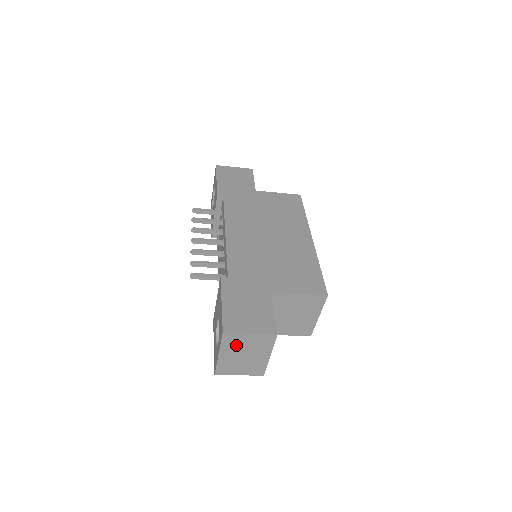
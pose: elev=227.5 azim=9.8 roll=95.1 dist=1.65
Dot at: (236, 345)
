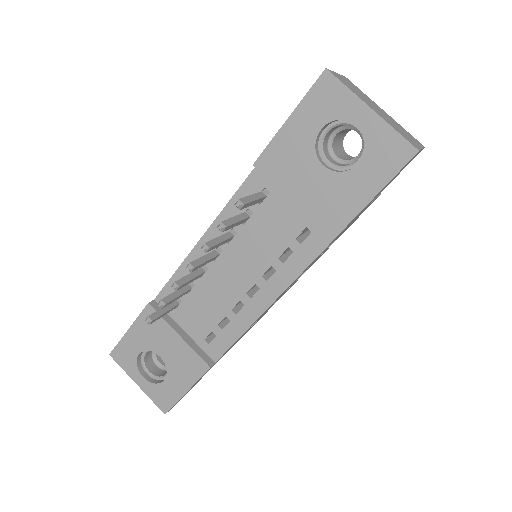
Dot at: (355, 92)
